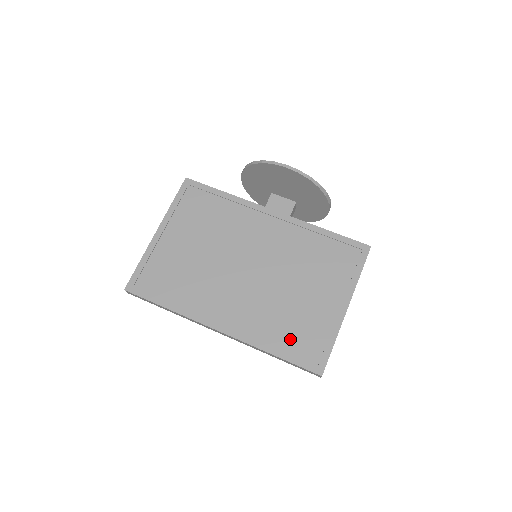
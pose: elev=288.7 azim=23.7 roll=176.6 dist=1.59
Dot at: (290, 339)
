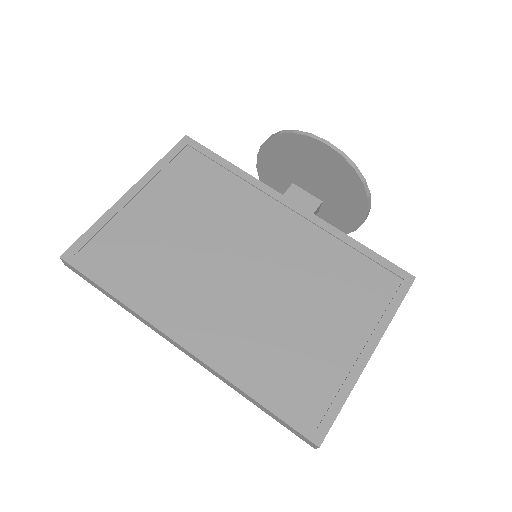
Dot at: (282, 381)
